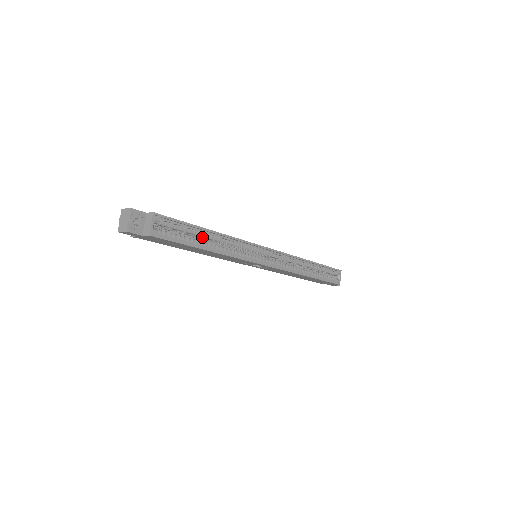
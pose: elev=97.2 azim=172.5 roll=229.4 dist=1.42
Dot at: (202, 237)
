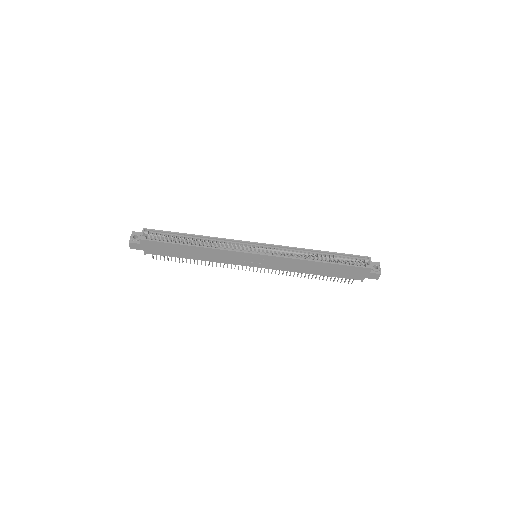
Dot at: (188, 241)
